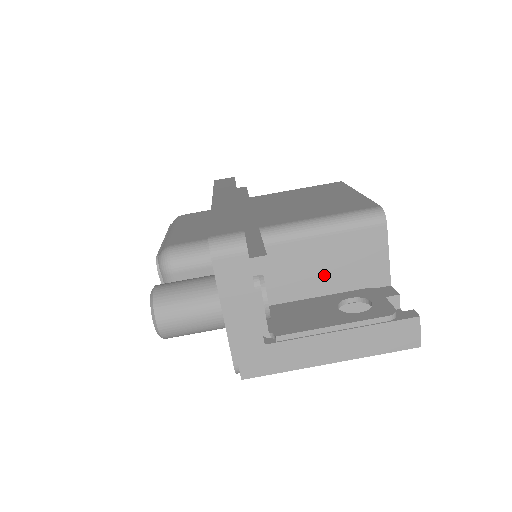
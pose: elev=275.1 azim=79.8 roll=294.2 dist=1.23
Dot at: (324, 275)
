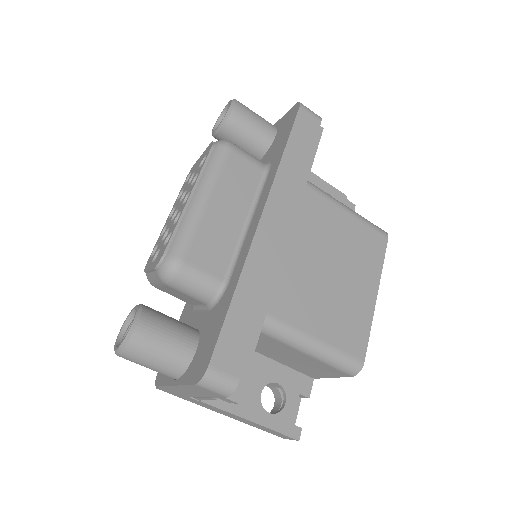
Dot at: (279, 355)
